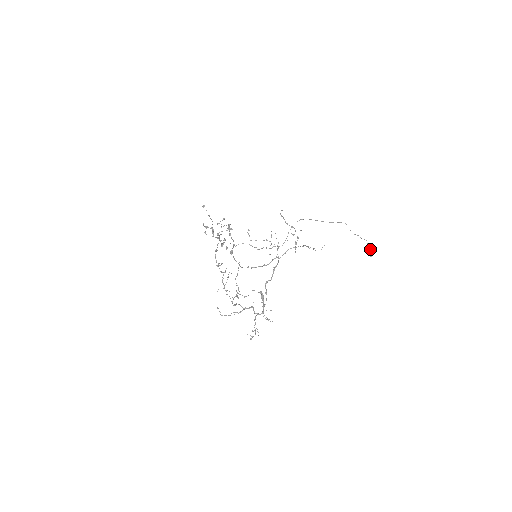
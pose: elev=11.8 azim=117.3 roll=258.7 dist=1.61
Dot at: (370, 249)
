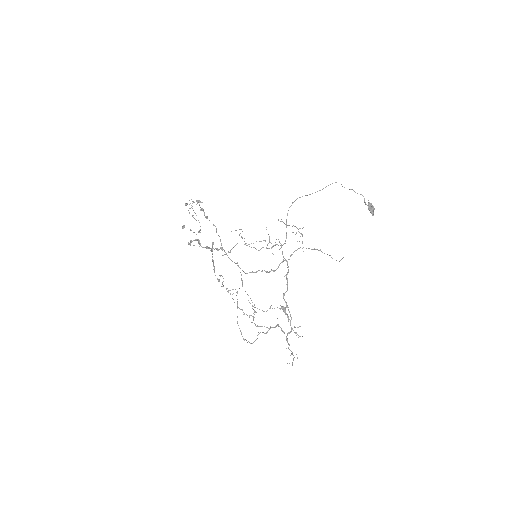
Dot at: (369, 206)
